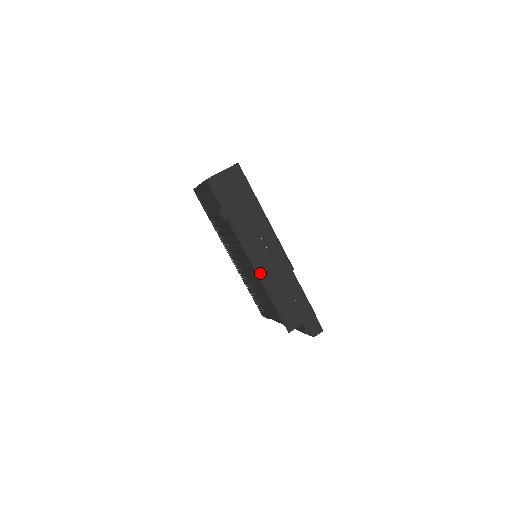
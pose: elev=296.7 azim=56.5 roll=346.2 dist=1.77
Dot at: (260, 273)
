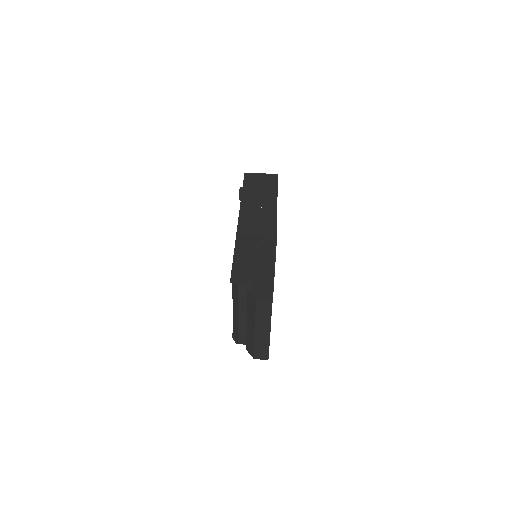
Dot at: (240, 230)
